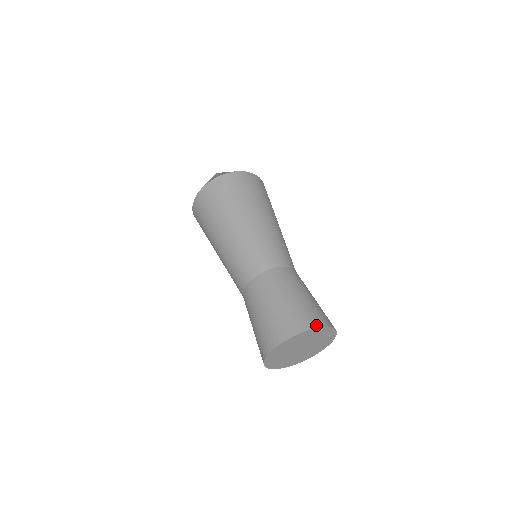
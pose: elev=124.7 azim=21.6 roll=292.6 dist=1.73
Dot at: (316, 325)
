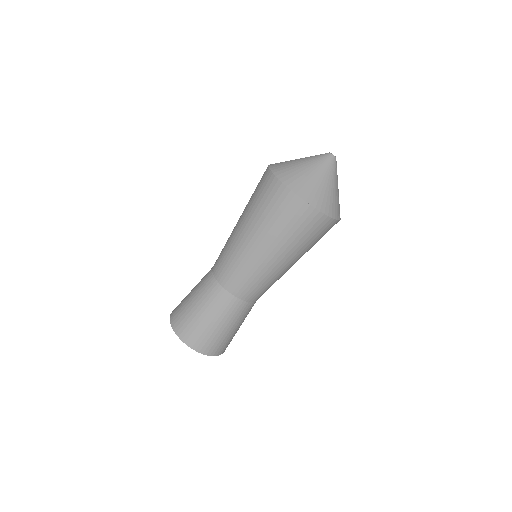
Dot at: (182, 338)
